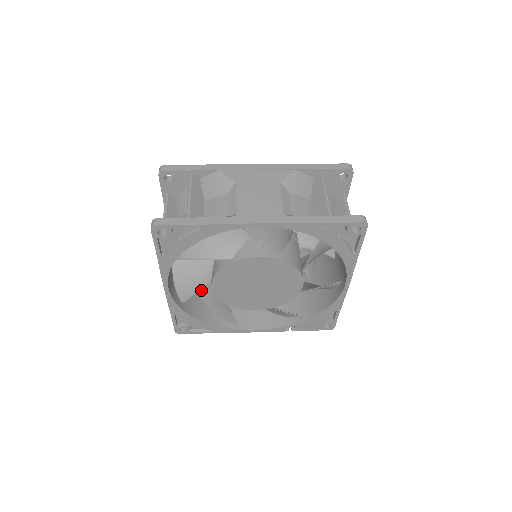
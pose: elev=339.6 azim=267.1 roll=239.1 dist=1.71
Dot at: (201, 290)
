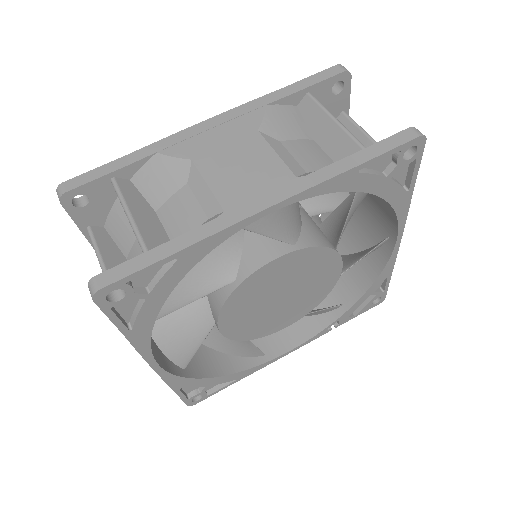
Dot at: occluded
